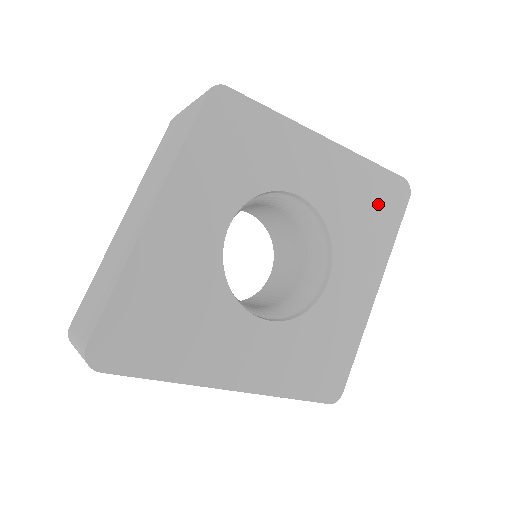
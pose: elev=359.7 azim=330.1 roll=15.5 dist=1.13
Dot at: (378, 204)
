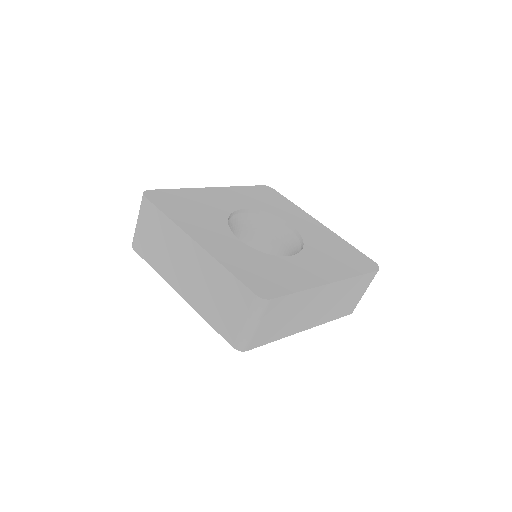
Dot at: (348, 257)
